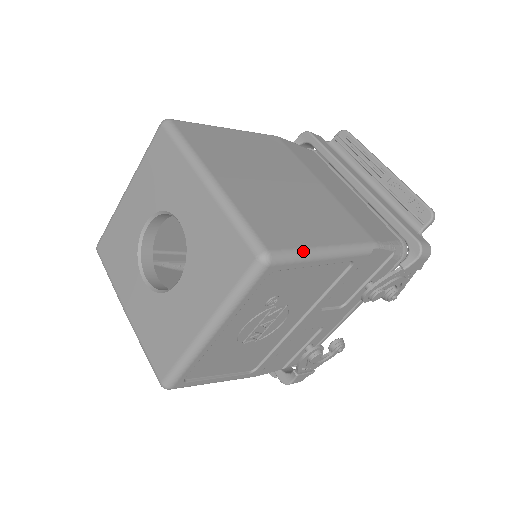
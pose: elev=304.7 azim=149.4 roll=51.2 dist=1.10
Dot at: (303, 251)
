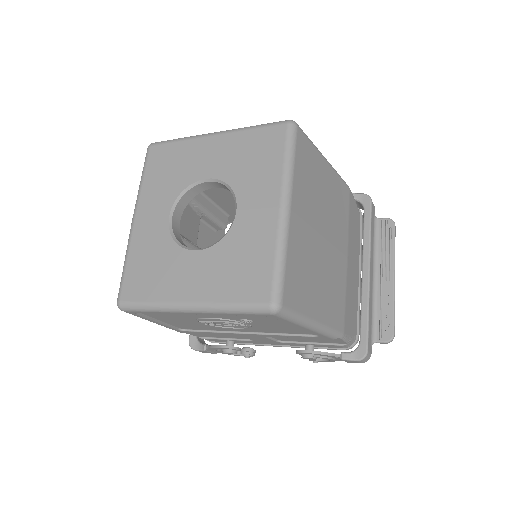
Dot at: (300, 317)
